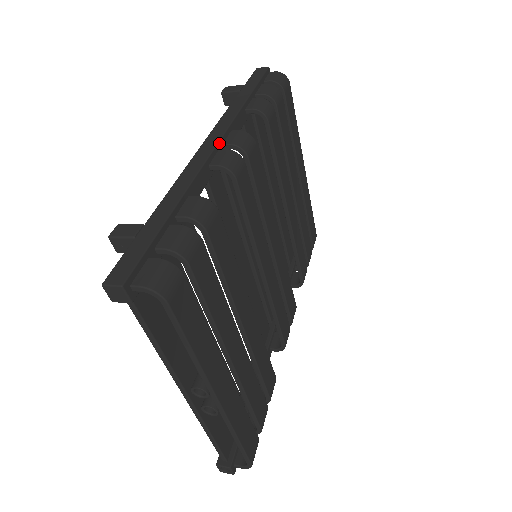
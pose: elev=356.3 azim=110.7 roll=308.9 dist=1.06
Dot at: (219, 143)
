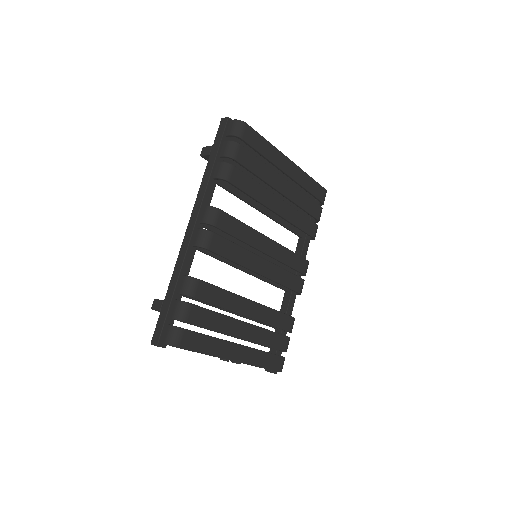
Dot at: (196, 225)
